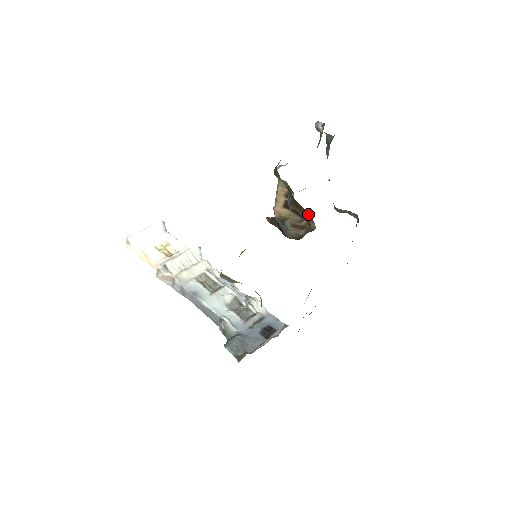
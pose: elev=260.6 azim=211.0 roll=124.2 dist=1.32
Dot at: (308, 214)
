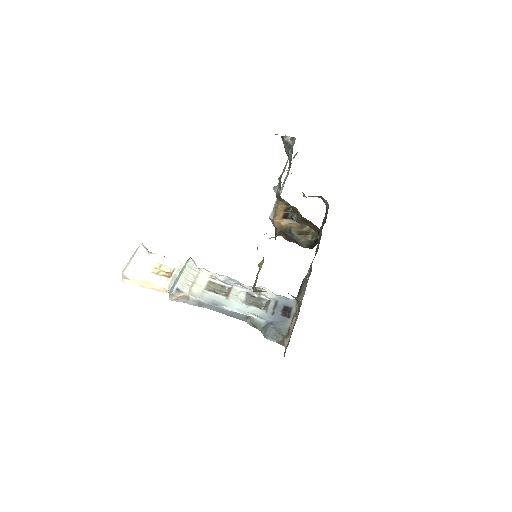
Dot at: occluded
